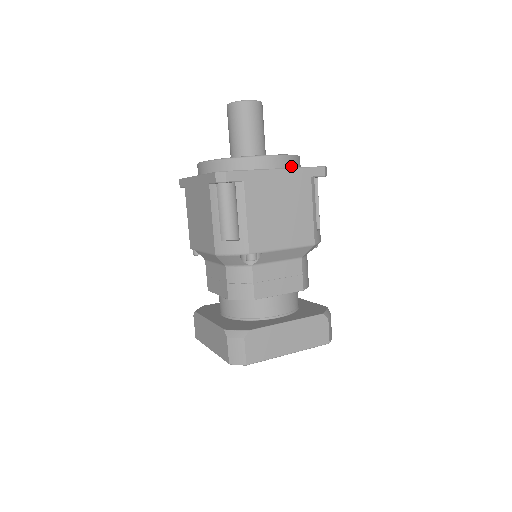
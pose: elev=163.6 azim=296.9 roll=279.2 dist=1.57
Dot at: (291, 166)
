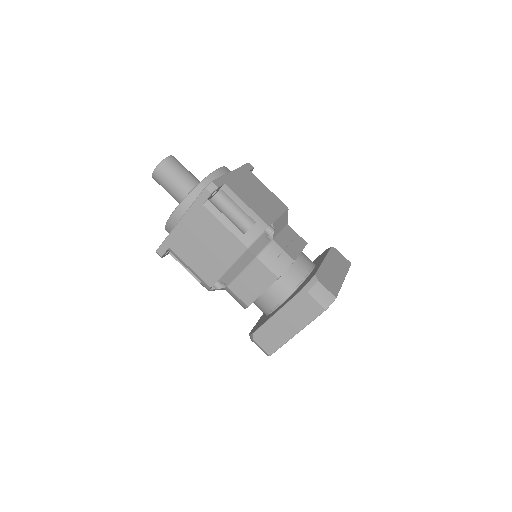
Dot at: occluded
